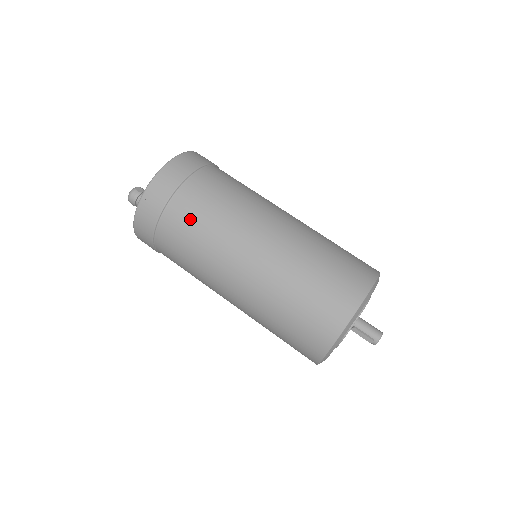
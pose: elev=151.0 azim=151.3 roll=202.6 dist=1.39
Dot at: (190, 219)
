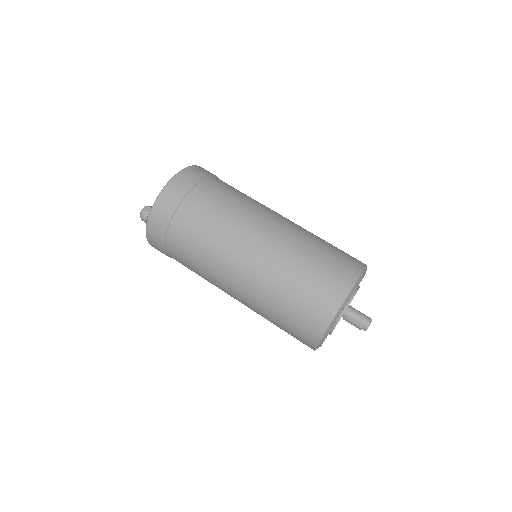
Dot at: (188, 240)
